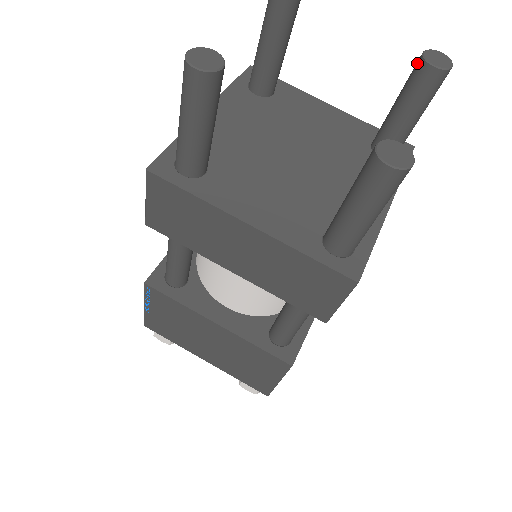
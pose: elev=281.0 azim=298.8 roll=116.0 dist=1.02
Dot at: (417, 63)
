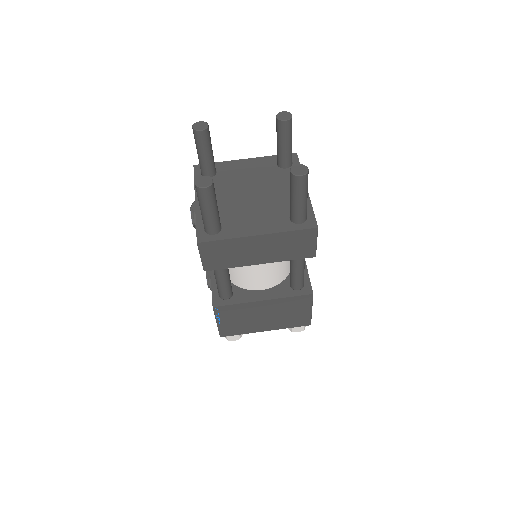
Dot at: (277, 122)
